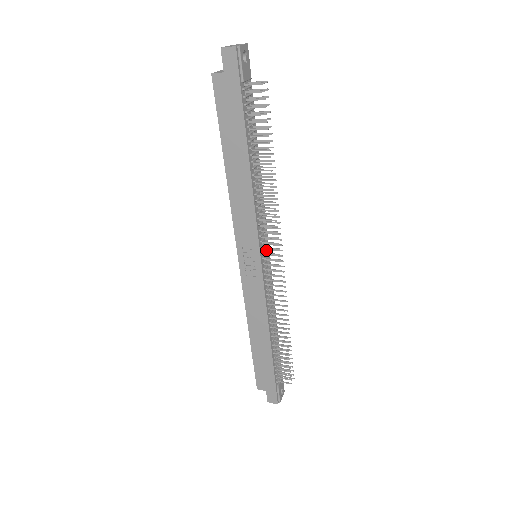
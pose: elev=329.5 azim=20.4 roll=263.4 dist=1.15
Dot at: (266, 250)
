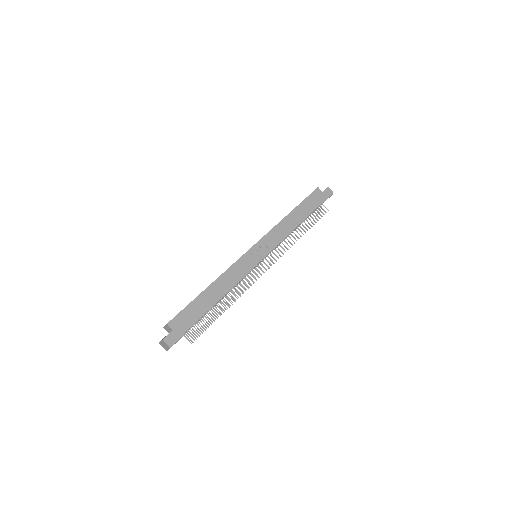
Dot at: occluded
